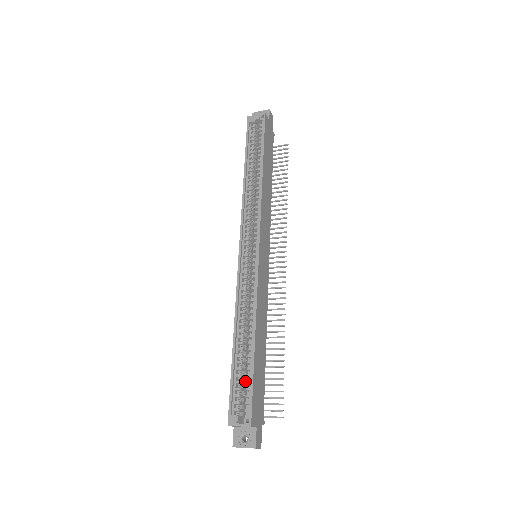
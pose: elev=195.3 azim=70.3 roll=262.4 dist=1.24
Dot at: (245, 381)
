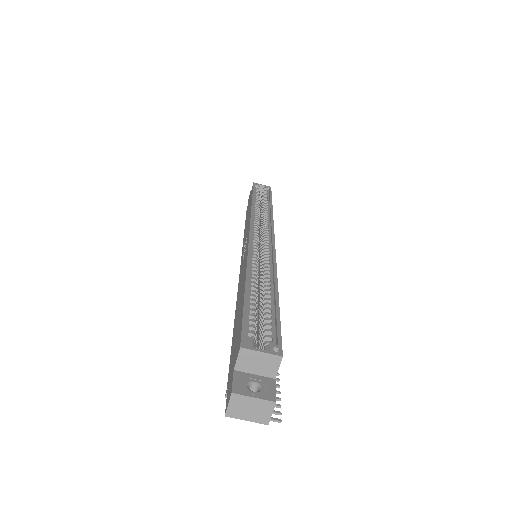
Dot at: (256, 326)
